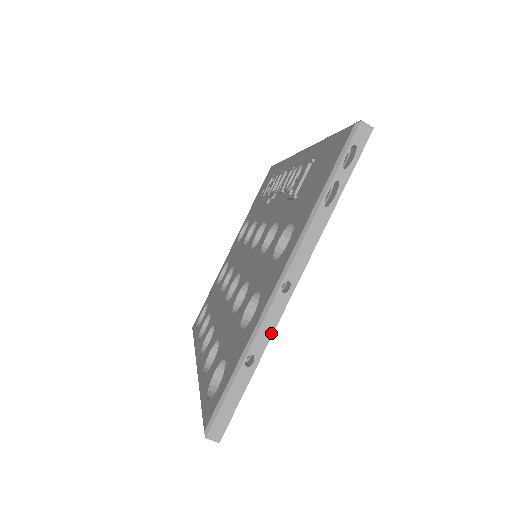
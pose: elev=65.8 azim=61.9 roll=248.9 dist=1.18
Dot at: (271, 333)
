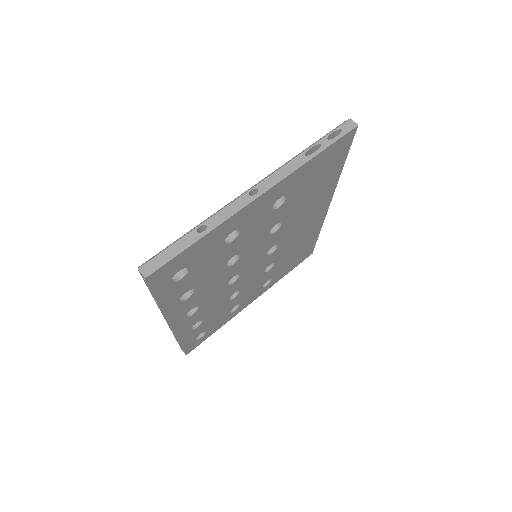
Dot at: (227, 217)
